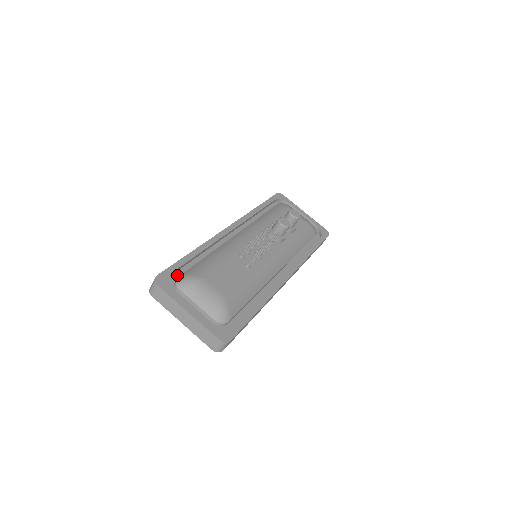
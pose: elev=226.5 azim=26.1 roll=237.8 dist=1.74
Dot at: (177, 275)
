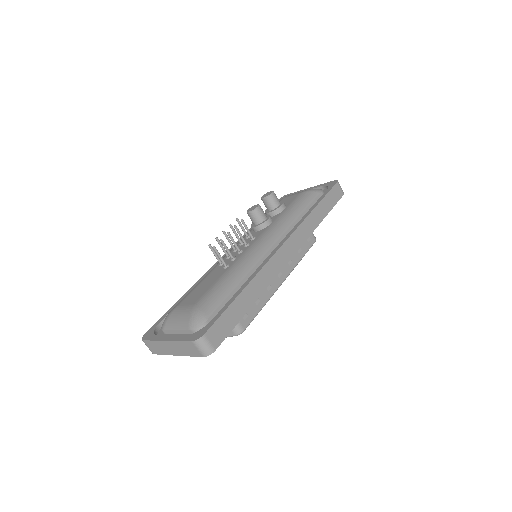
Dot at: occluded
